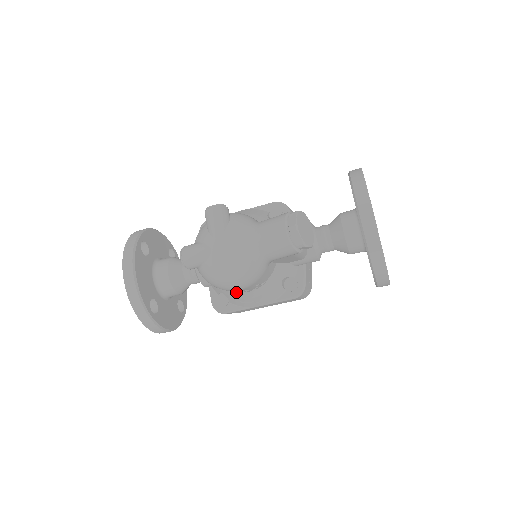
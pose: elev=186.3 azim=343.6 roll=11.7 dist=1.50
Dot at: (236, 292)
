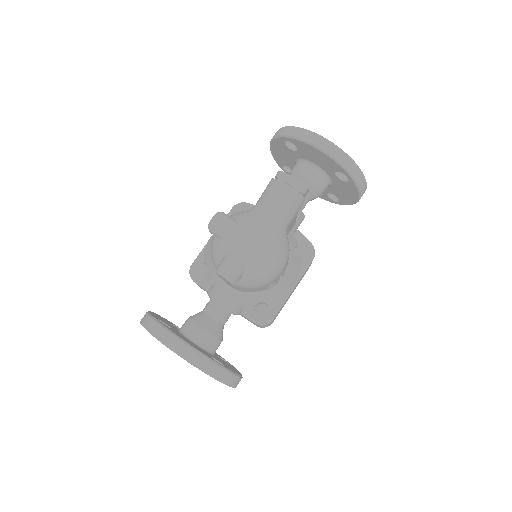
Dot at: (273, 286)
